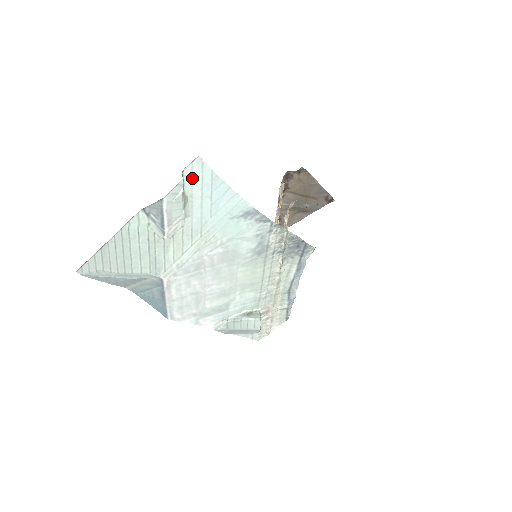
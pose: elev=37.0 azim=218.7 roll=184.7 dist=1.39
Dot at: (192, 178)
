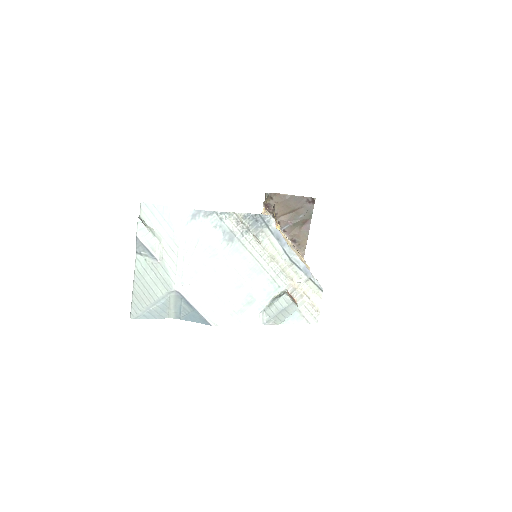
Dot at: (147, 216)
